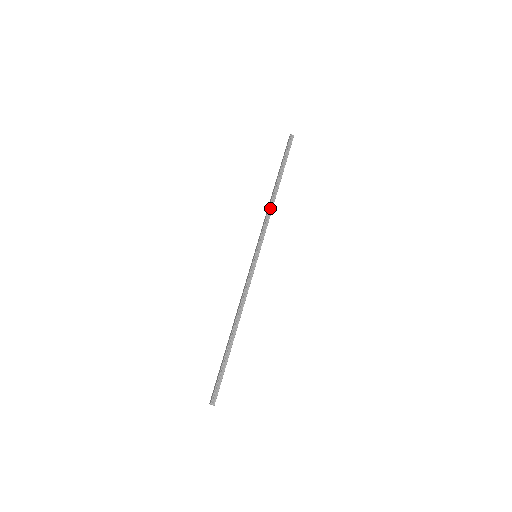
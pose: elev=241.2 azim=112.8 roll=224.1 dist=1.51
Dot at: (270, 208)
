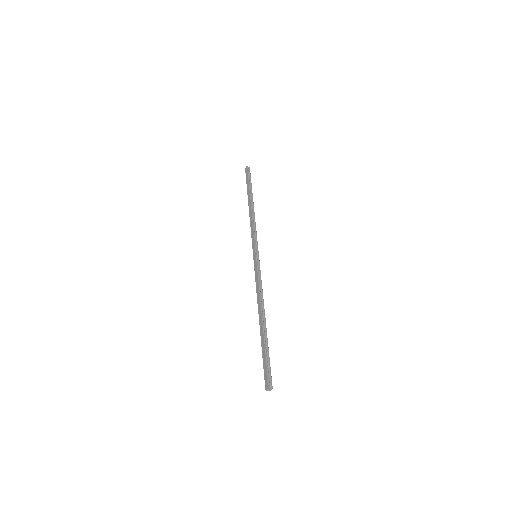
Dot at: (253, 218)
